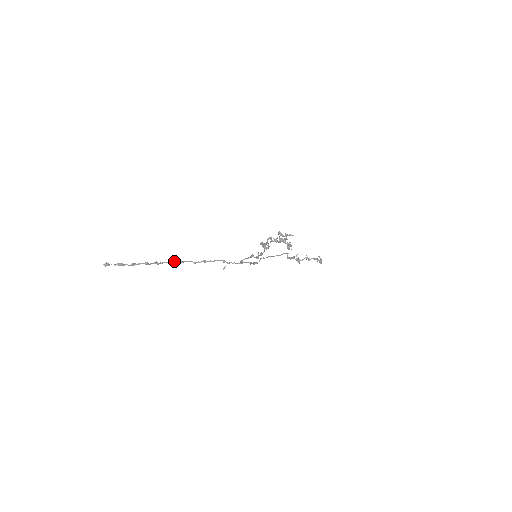
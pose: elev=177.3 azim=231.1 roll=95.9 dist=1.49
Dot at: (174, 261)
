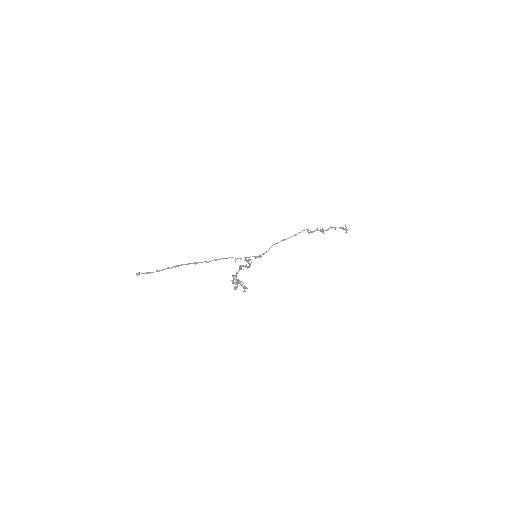
Dot at: (190, 263)
